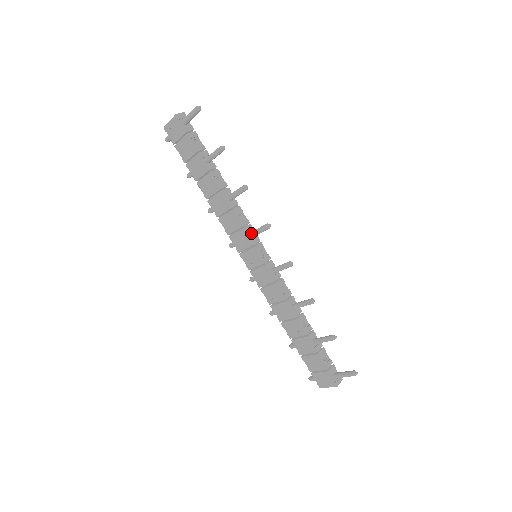
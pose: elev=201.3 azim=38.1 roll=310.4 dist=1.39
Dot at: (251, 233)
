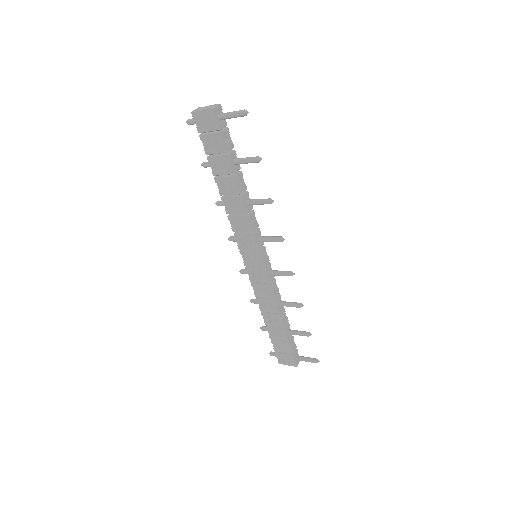
Dot at: (260, 239)
